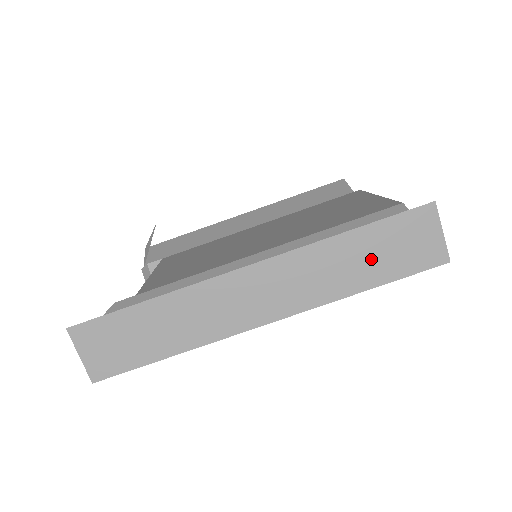
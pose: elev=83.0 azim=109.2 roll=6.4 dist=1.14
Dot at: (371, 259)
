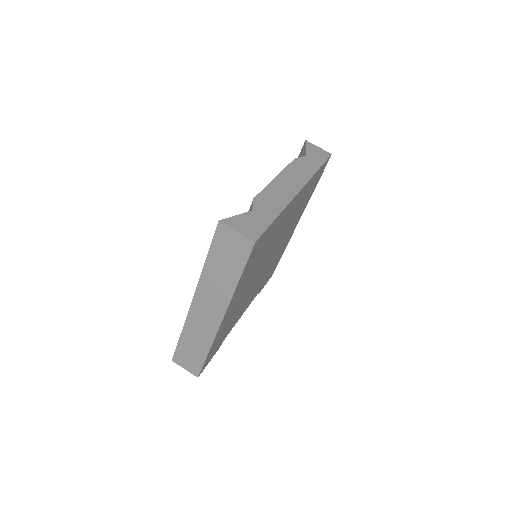
Dot at: (225, 266)
